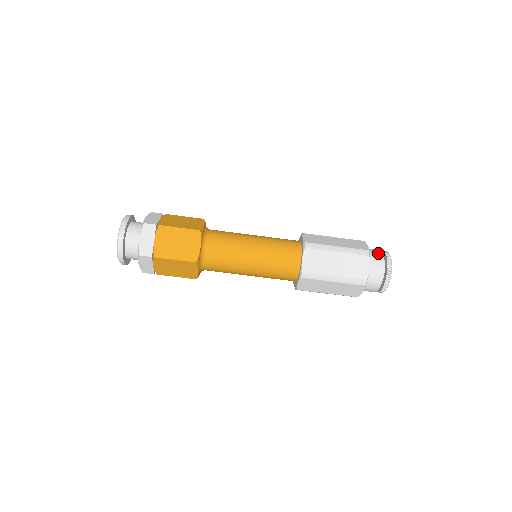
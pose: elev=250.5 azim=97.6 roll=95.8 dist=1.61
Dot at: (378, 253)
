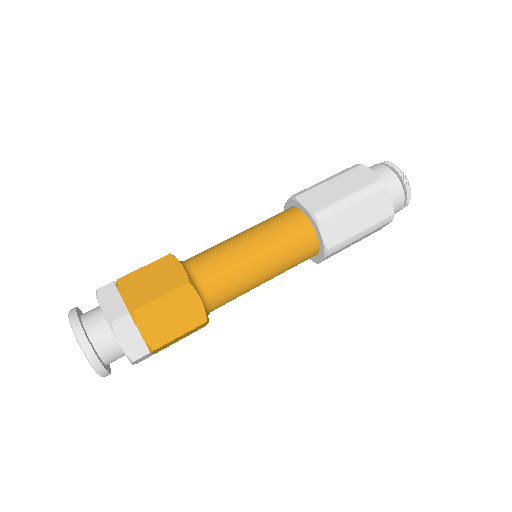
Dot at: occluded
